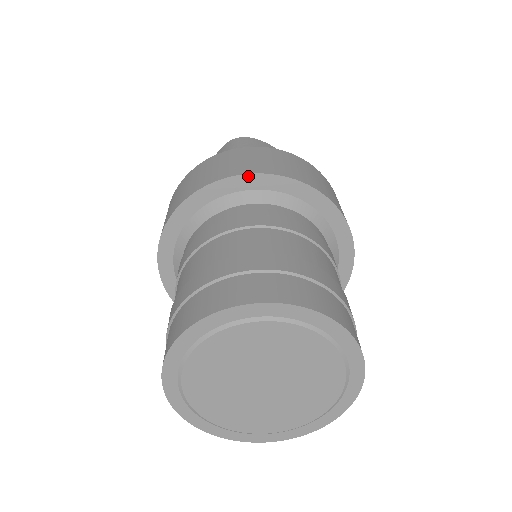
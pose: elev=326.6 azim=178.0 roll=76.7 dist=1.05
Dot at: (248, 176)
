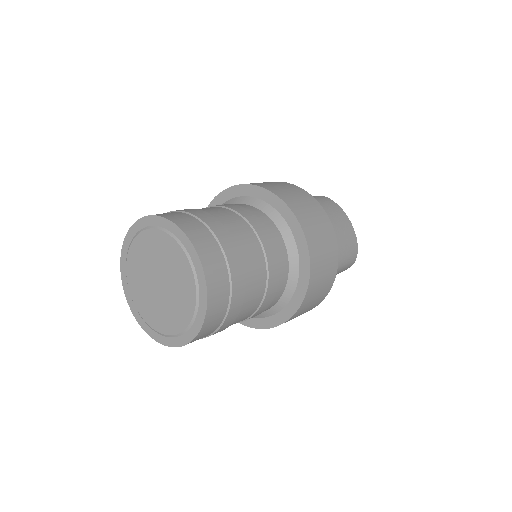
Dot at: (254, 187)
